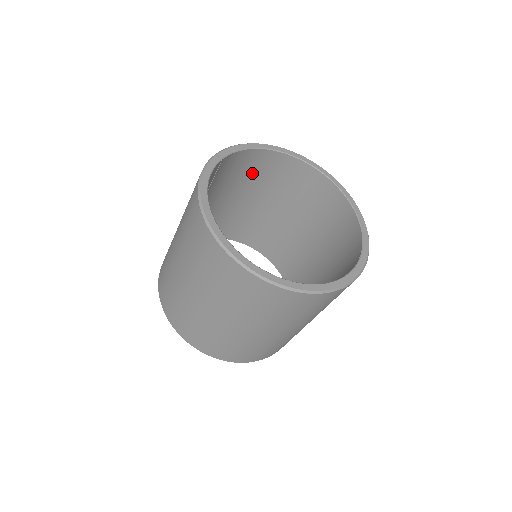
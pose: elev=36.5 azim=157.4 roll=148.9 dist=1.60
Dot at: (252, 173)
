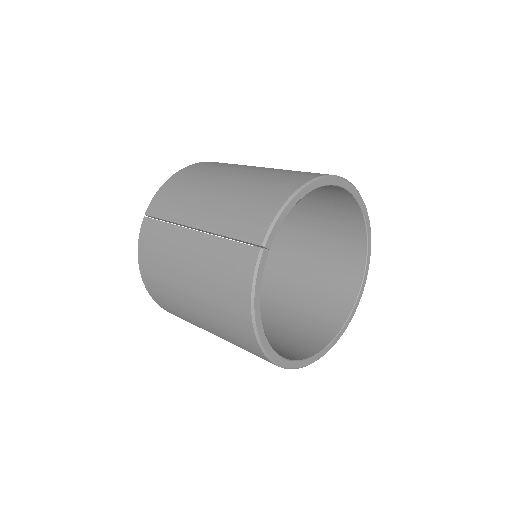
Dot at: occluded
